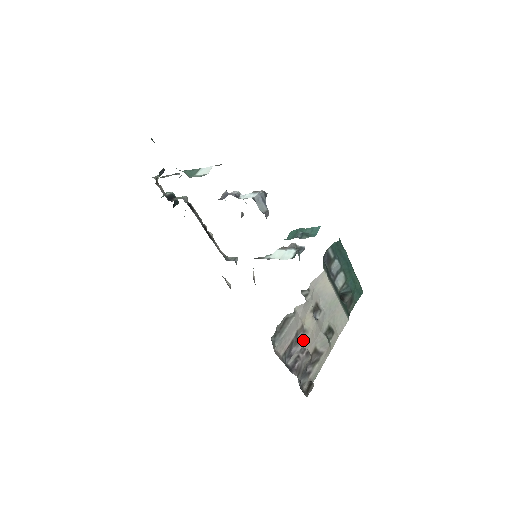
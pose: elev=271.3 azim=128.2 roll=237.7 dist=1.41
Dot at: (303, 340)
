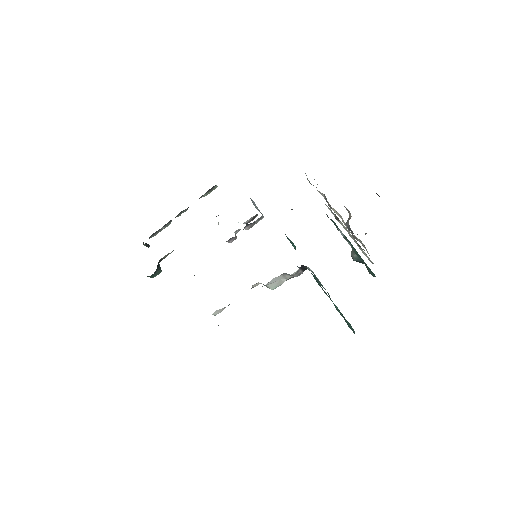
Dot at: (336, 211)
